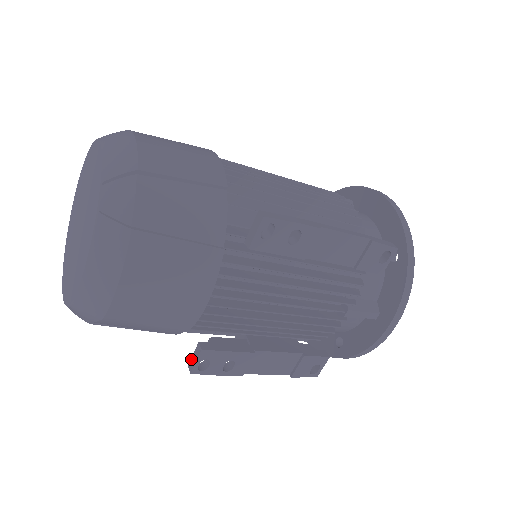
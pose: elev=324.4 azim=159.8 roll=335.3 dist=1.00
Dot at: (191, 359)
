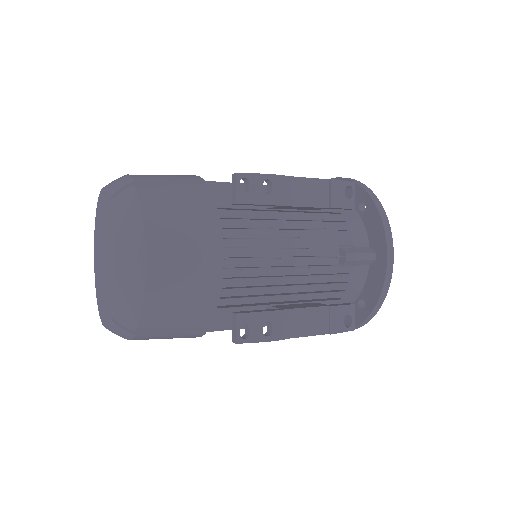
Dot at: (232, 333)
